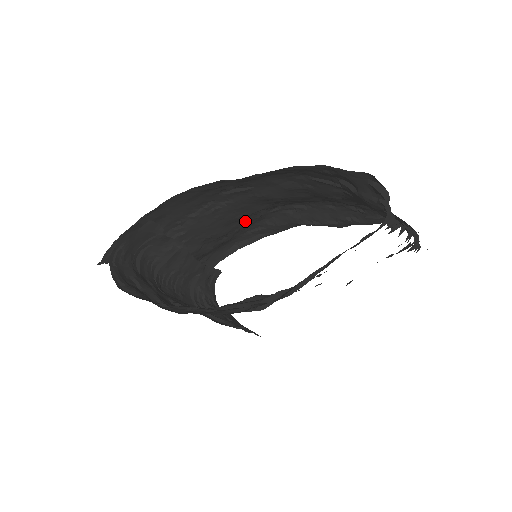
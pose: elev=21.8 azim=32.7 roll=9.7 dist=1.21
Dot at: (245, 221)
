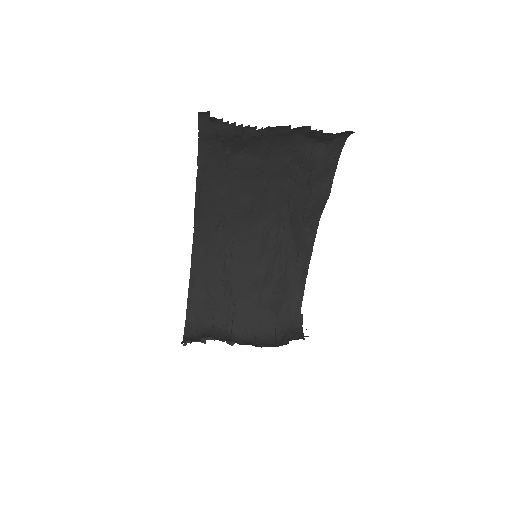
Dot at: (270, 251)
